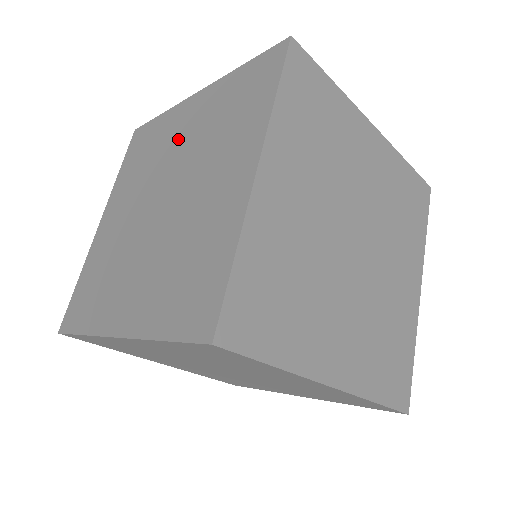
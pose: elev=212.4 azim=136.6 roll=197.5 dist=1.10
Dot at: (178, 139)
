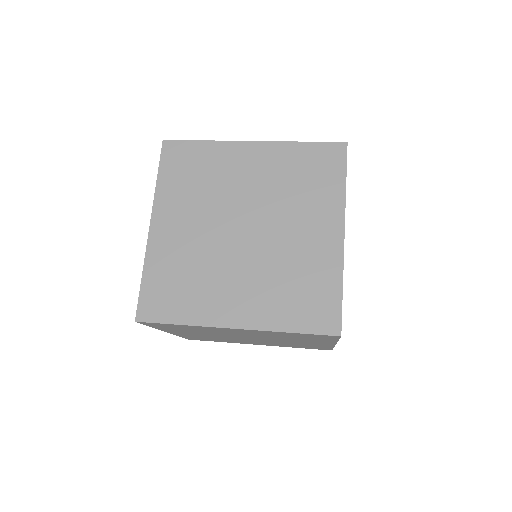
Dot at: occluded
